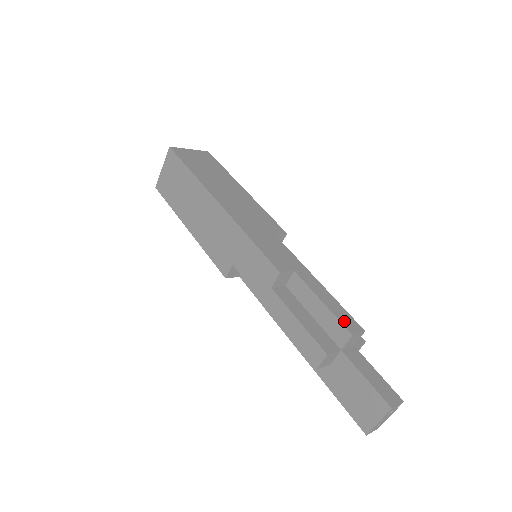
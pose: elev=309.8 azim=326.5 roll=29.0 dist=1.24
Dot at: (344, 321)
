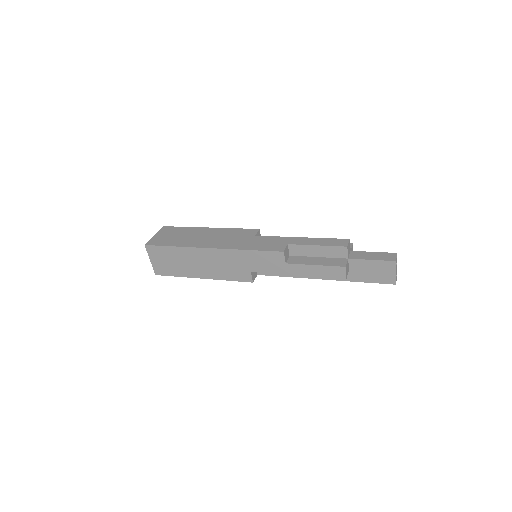
Dot at: (336, 244)
